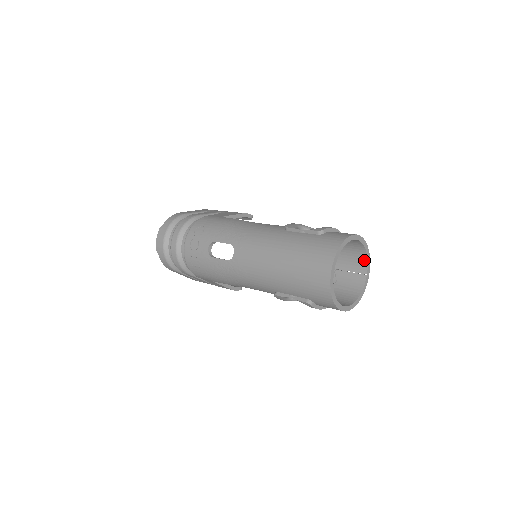
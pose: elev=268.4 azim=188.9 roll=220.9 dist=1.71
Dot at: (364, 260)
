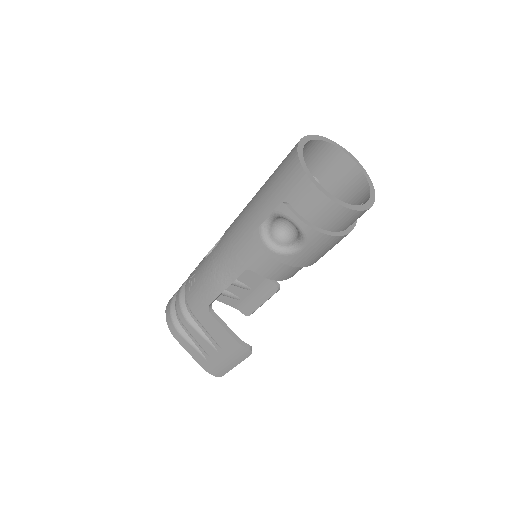
Dot at: (366, 188)
